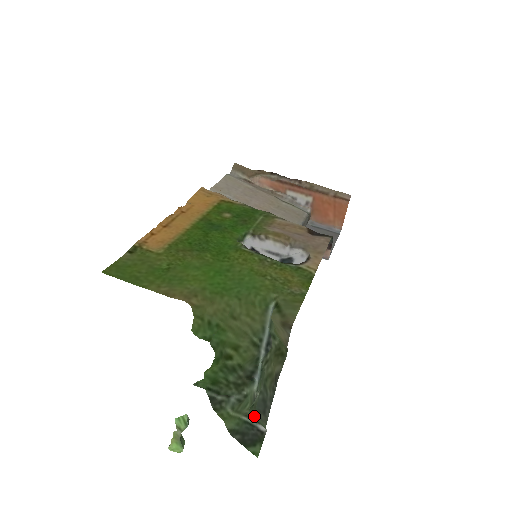
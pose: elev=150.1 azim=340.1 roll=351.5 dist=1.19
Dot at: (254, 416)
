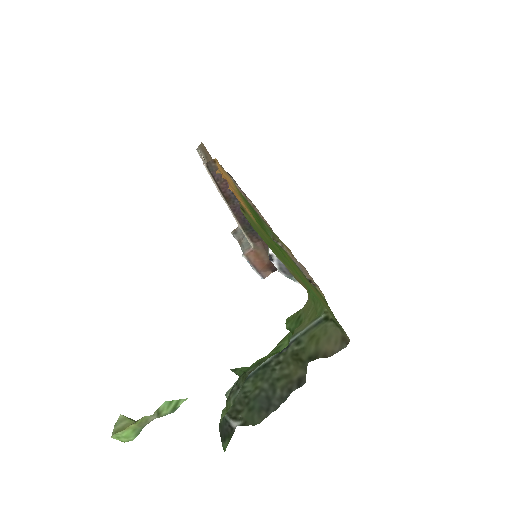
Dot at: (233, 411)
